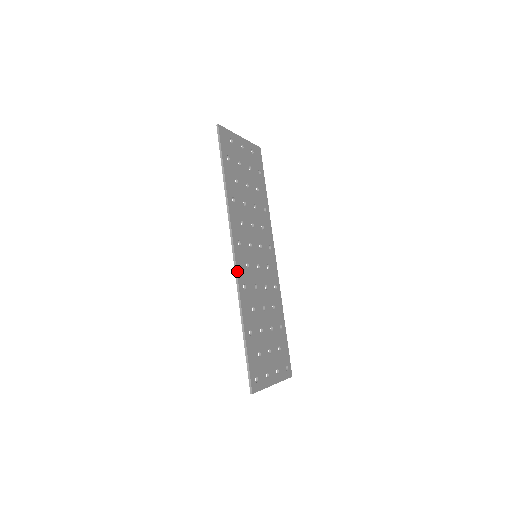
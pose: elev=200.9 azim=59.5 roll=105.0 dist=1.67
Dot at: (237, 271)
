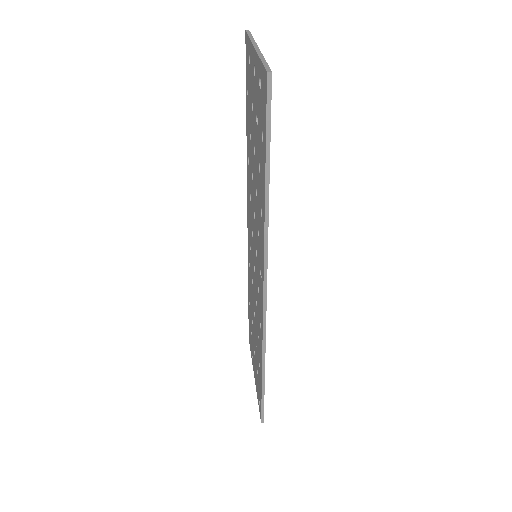
Dot at: occluded
